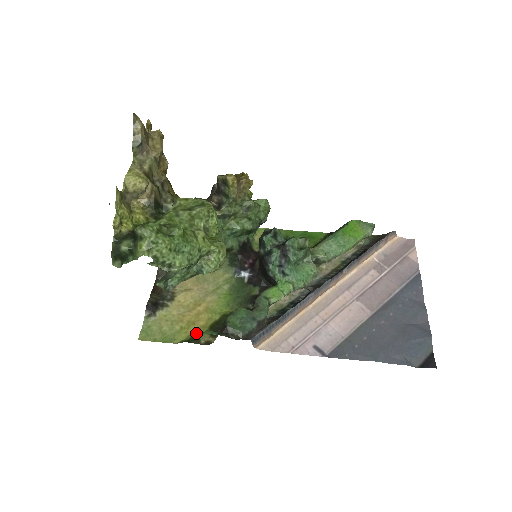
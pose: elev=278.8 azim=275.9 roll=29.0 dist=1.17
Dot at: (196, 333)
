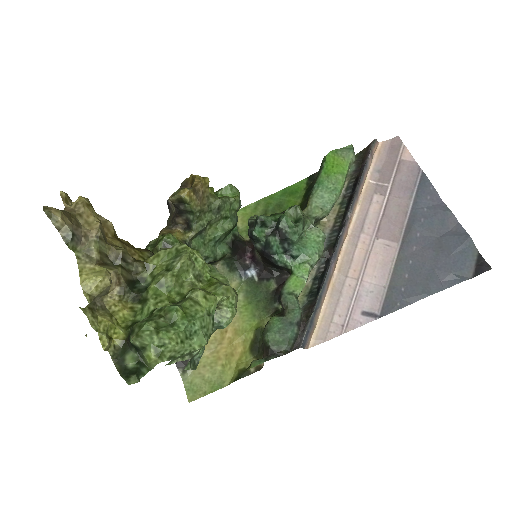
Dot at: (240, 364)
